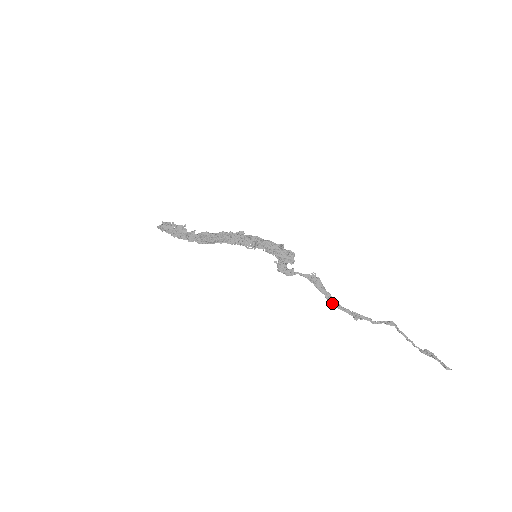
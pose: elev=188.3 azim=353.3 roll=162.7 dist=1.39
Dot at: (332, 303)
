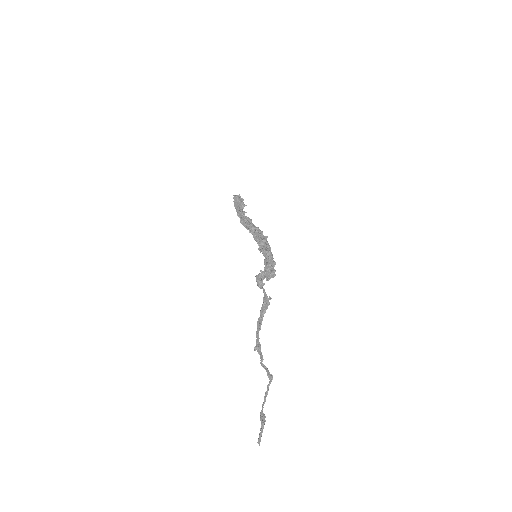
Dot at: (257, 325)
